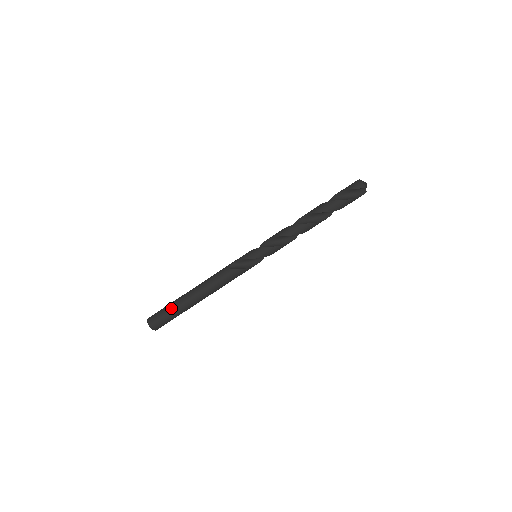
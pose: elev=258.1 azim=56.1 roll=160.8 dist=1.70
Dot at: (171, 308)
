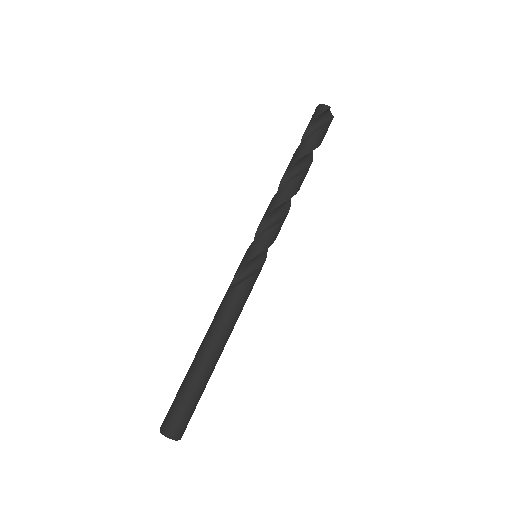
Dot at: (184, 390)
